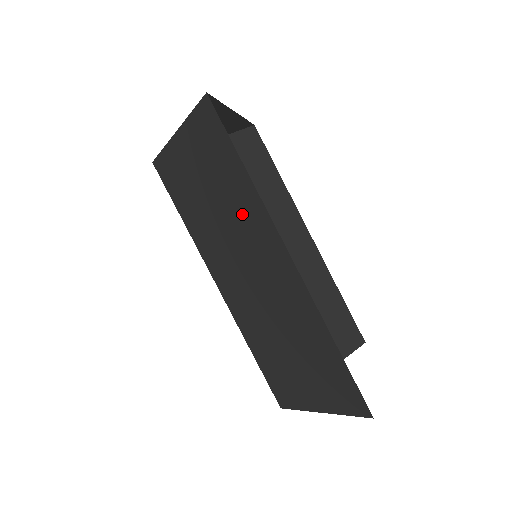
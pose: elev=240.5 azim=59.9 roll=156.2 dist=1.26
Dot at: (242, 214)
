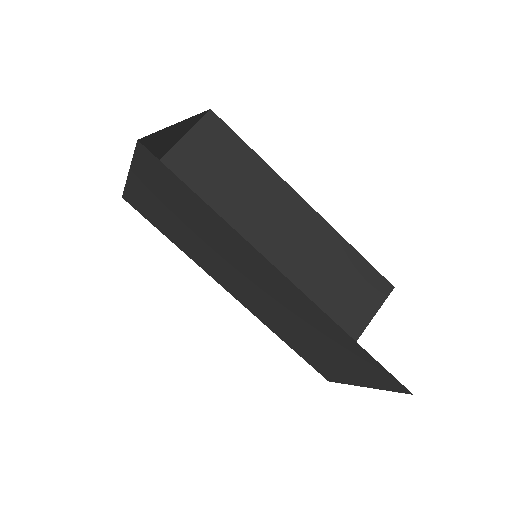
Dot at: (223, 240)
